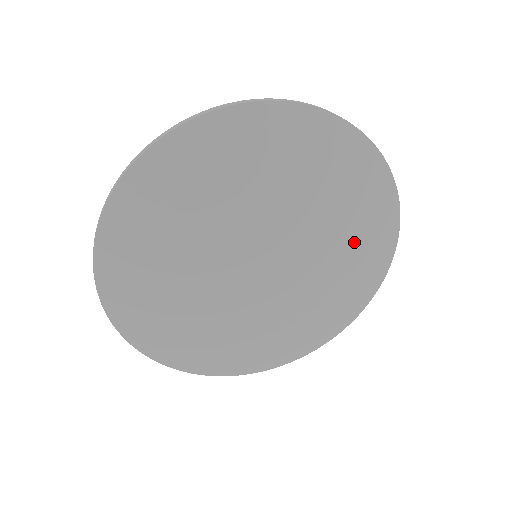
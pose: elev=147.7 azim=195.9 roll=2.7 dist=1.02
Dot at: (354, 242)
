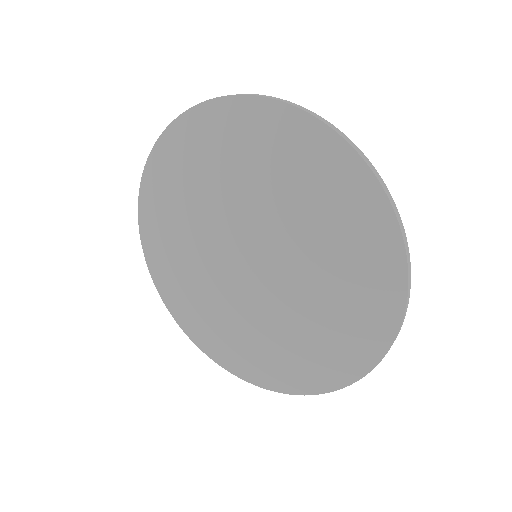
Dot at: (332, 240)
